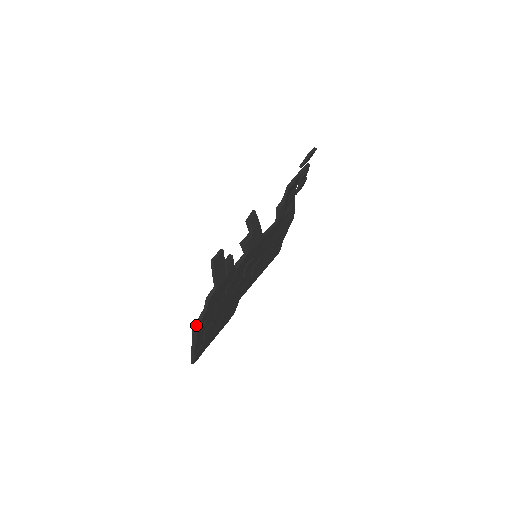
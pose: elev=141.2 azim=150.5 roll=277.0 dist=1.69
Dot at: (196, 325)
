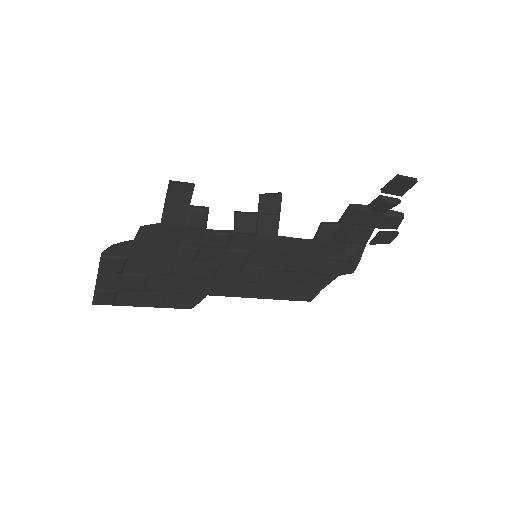
Dot at: (110, 247)
